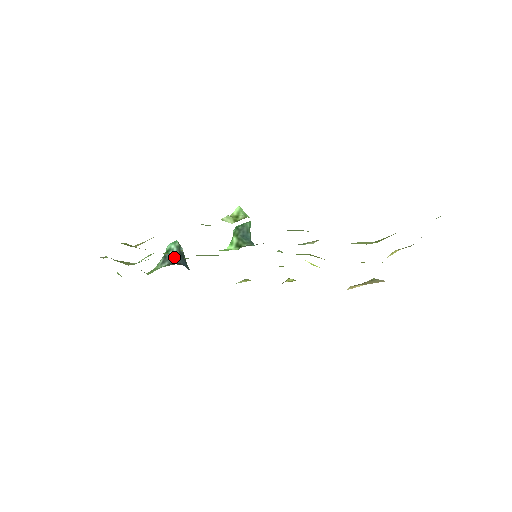
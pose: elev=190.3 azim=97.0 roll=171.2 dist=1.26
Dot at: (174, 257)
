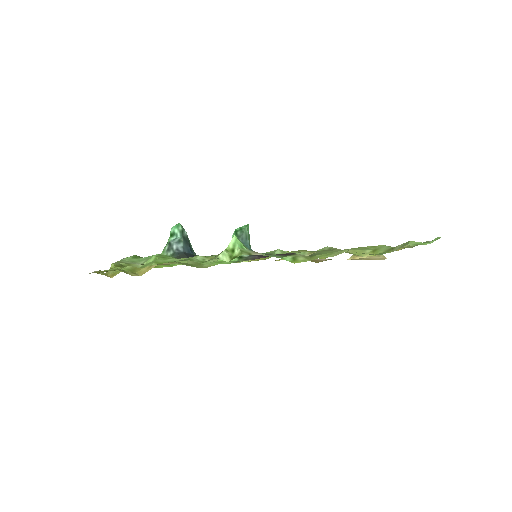
Dot at: (178, 246)
